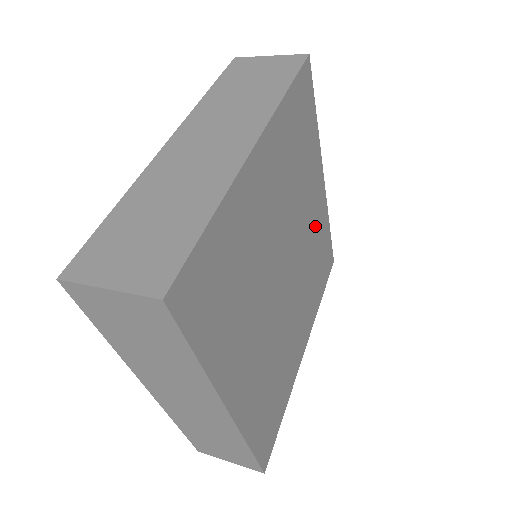
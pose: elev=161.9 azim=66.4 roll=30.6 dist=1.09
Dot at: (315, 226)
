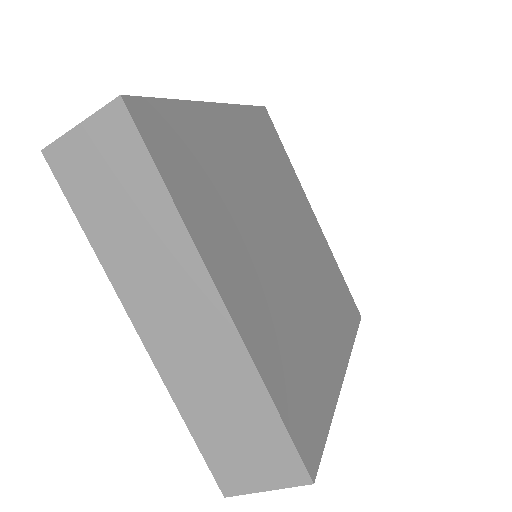
Dot at: (316, 246)
